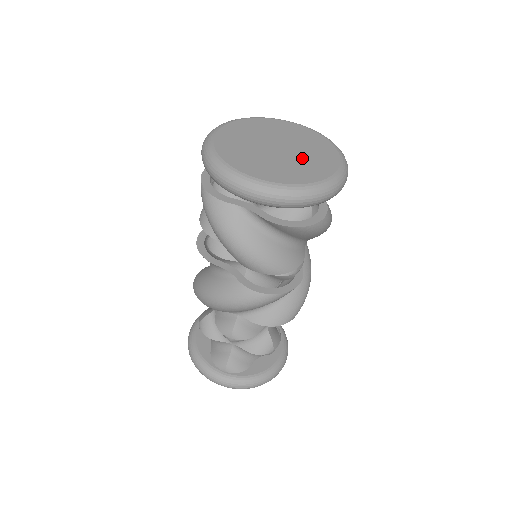
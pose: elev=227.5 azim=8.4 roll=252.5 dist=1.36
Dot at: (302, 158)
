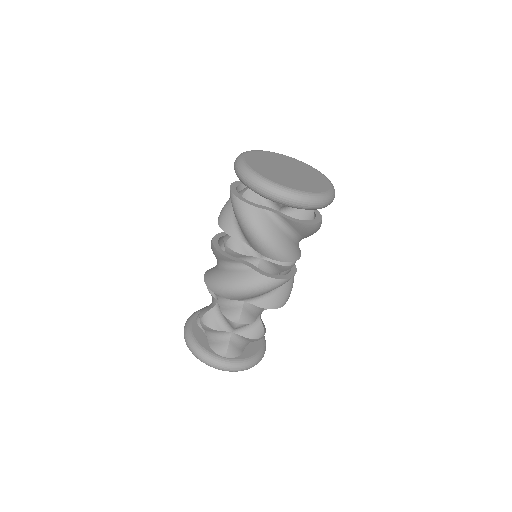
Dot at: (306, 178)
